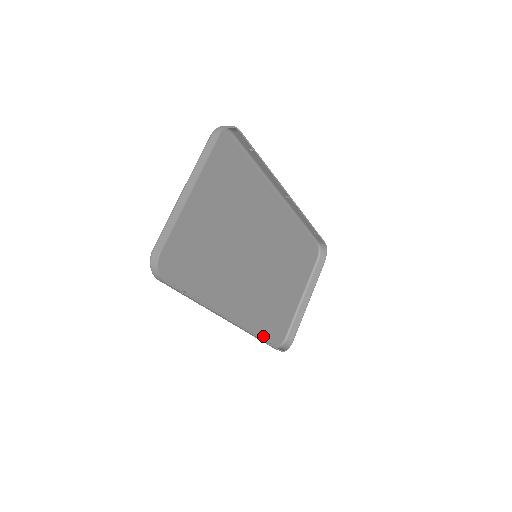
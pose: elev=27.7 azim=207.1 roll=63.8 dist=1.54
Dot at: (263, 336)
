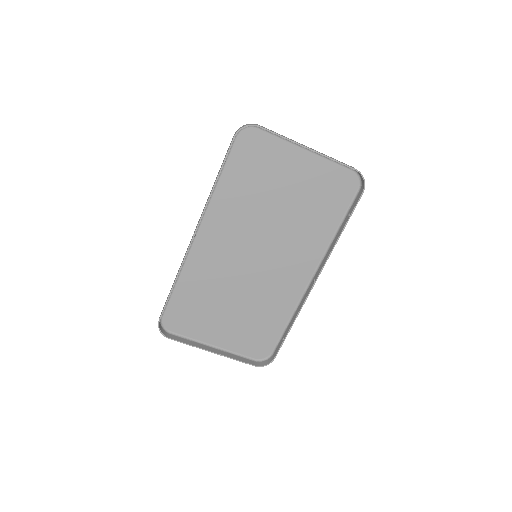
Dot at: (175, 293)
